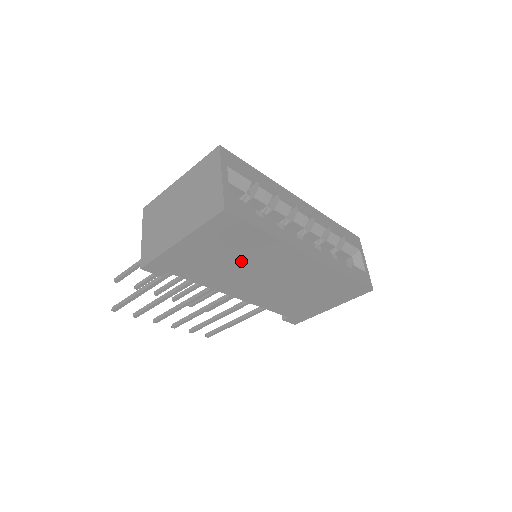
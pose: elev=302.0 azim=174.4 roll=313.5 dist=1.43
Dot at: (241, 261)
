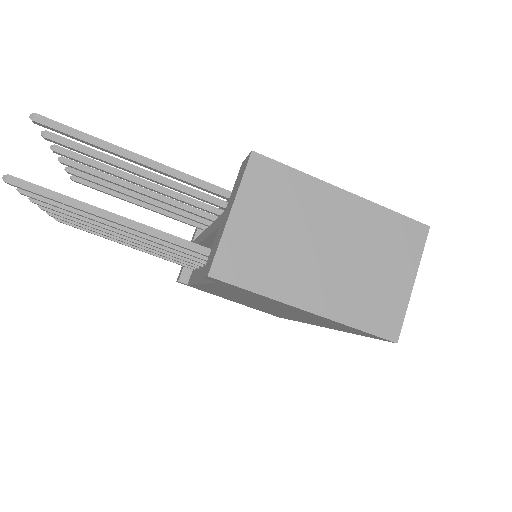
Dot at: occluded
